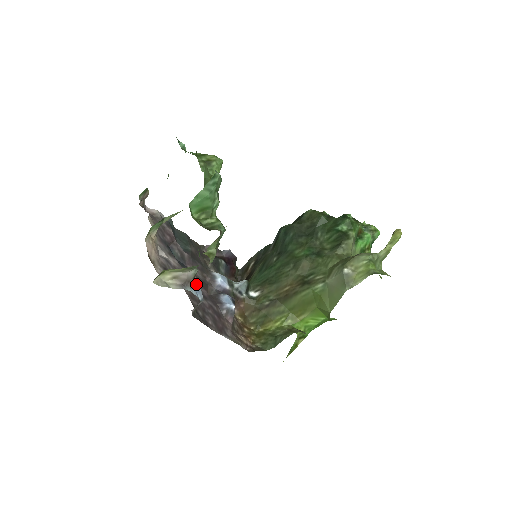
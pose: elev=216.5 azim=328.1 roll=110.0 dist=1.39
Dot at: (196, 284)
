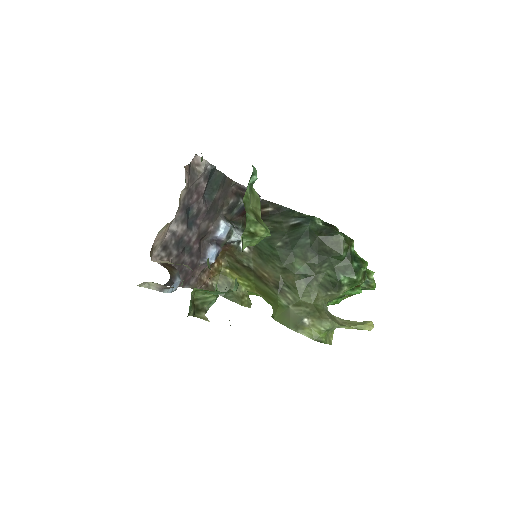
Dot at: (192, 242)
